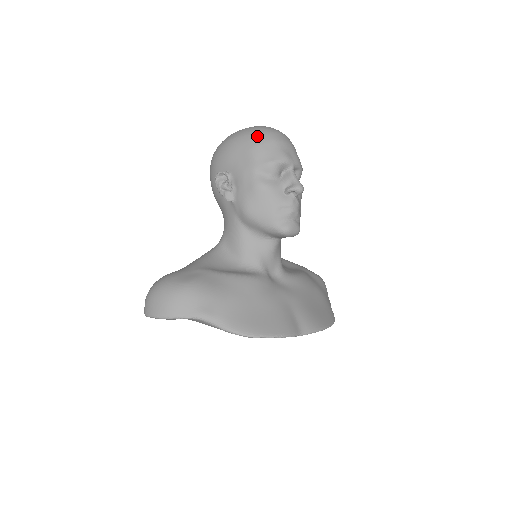
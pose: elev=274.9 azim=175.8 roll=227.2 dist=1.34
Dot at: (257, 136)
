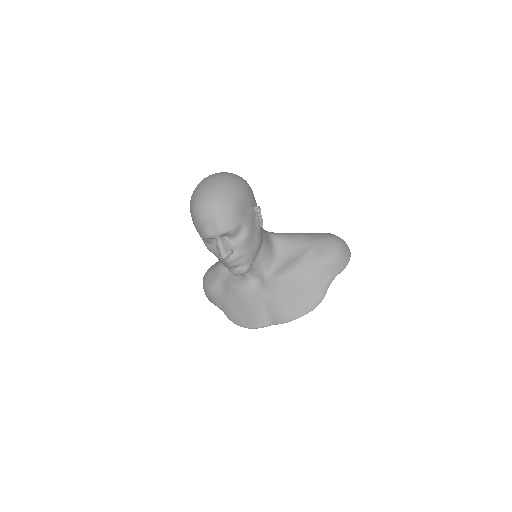
Dot at: (192, 213)
